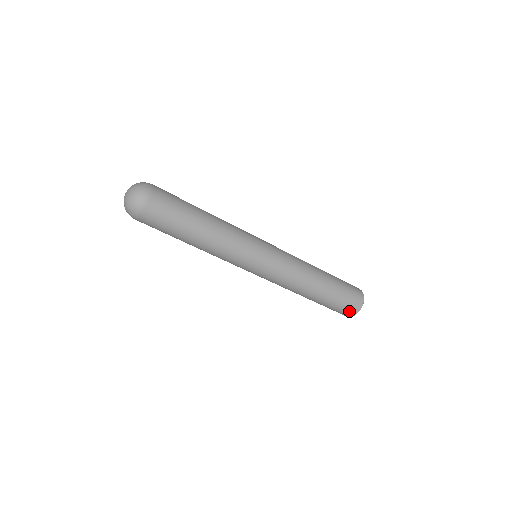
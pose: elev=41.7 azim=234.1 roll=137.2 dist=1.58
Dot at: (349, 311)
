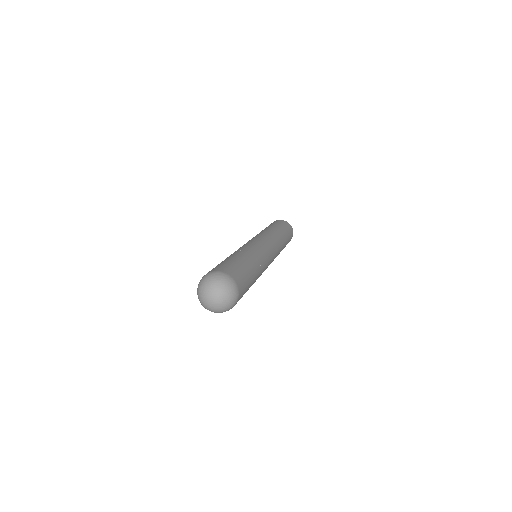
Dot at: occluded
